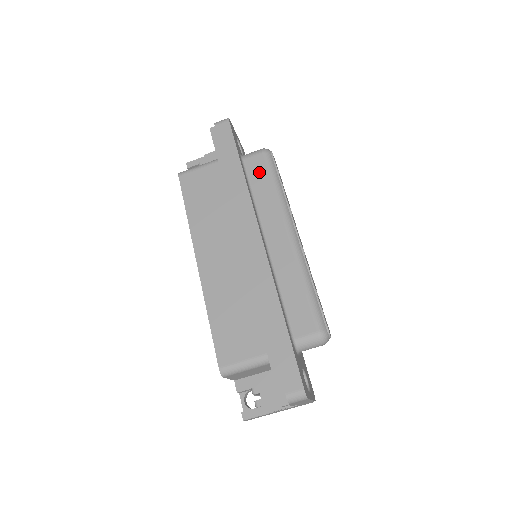
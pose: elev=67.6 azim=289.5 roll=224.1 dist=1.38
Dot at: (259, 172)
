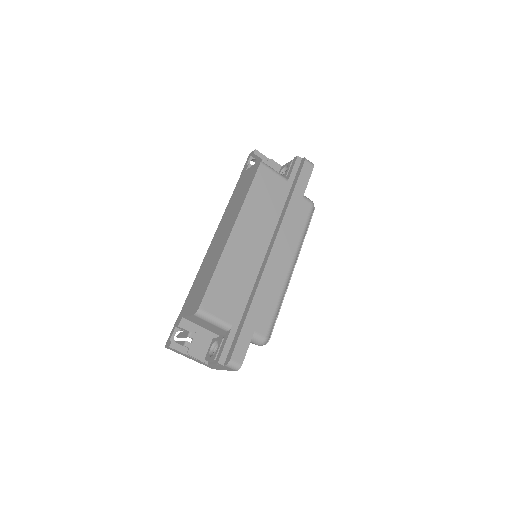
Dot at: (302, 214)
